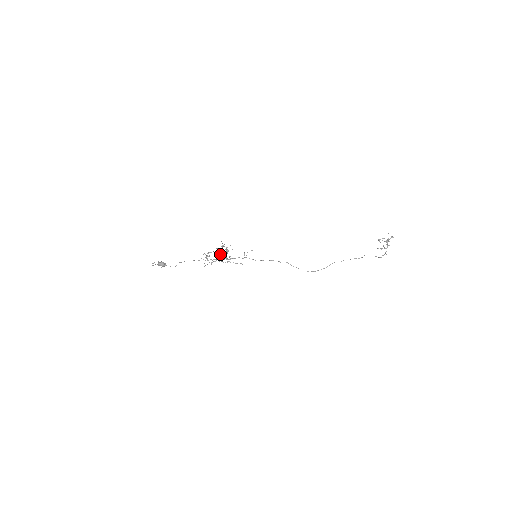
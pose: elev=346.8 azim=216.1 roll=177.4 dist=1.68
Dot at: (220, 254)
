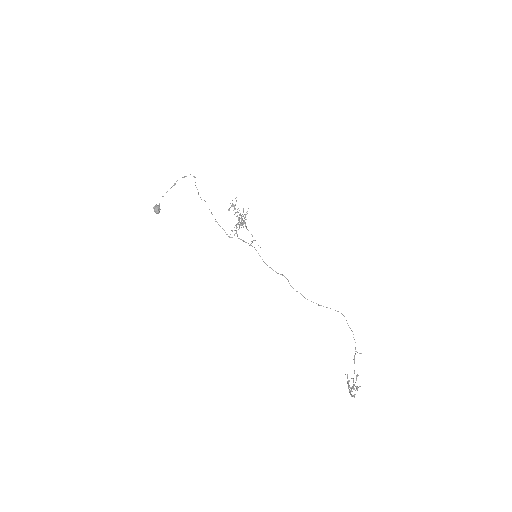
Dot at: (239, 218)
